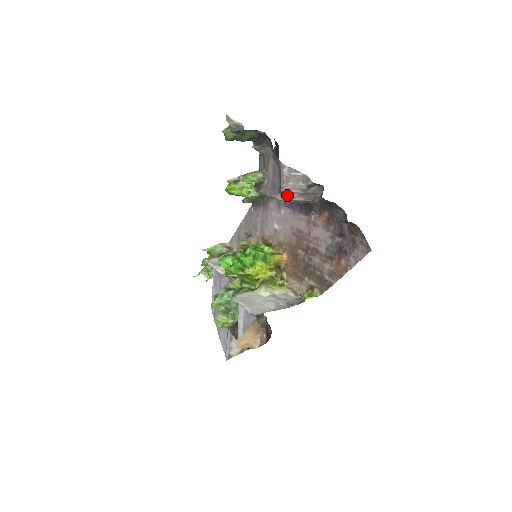
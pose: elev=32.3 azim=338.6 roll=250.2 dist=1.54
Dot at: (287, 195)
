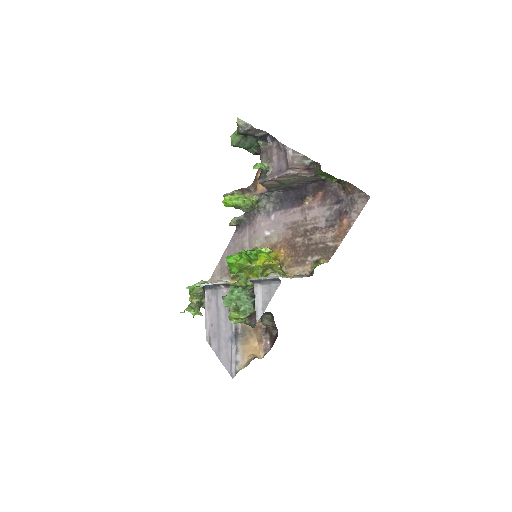
Dot at: (295, 170)
